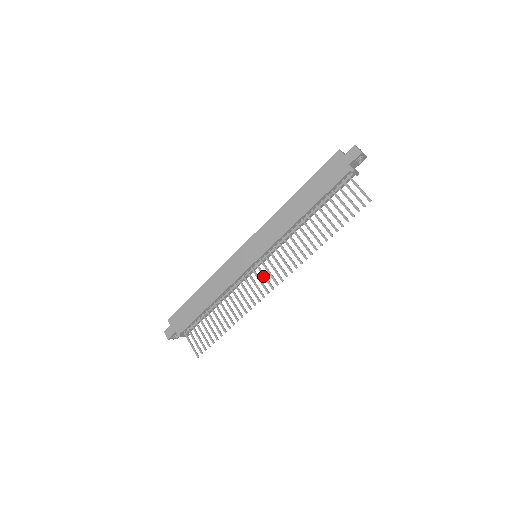
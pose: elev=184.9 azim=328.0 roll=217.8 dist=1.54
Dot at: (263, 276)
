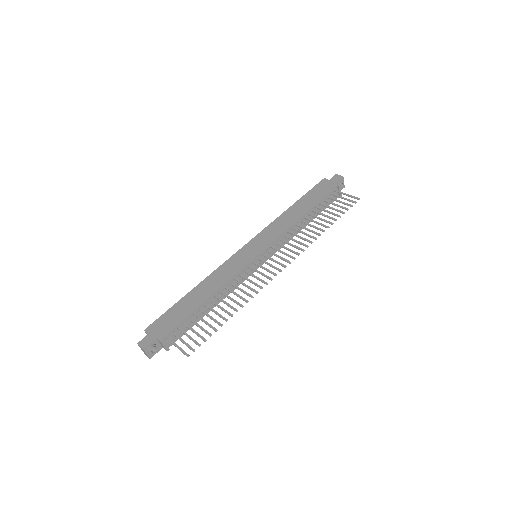
Dot at: (268, 264)
